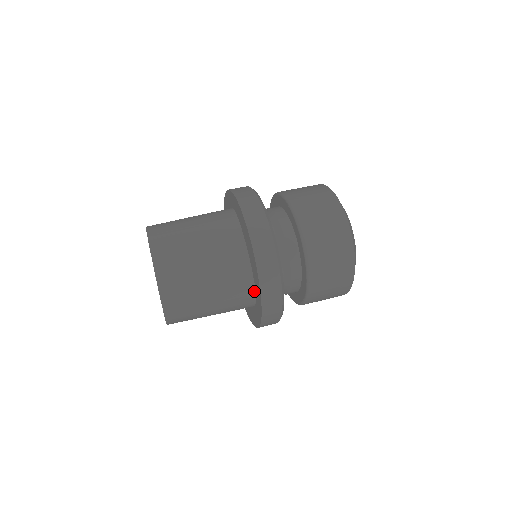
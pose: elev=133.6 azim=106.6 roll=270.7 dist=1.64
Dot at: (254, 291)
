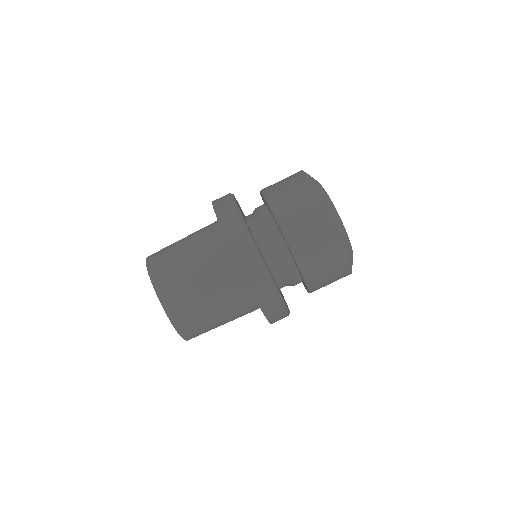
Dot at: occluded
